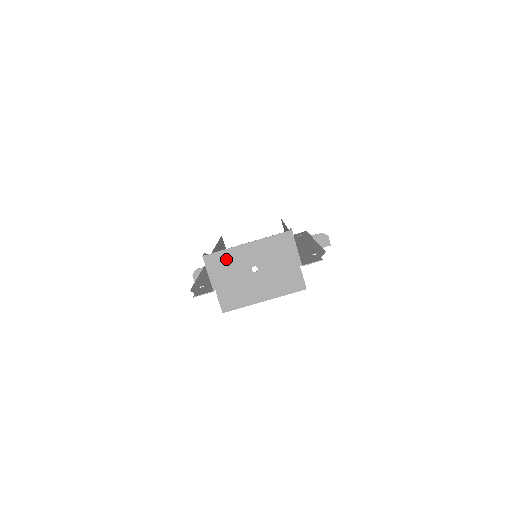
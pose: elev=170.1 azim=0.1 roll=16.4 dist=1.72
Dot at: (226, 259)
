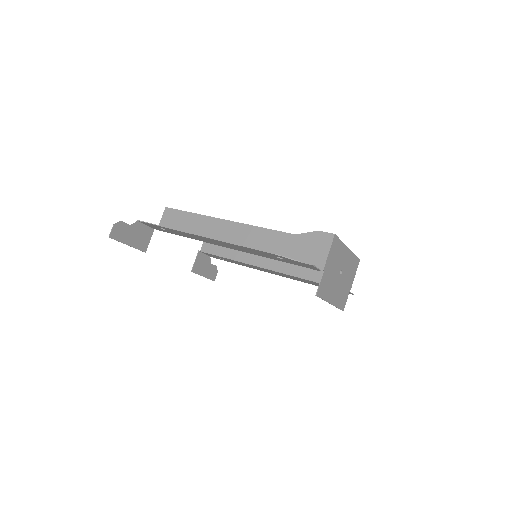
Dot at: (339, 250)
